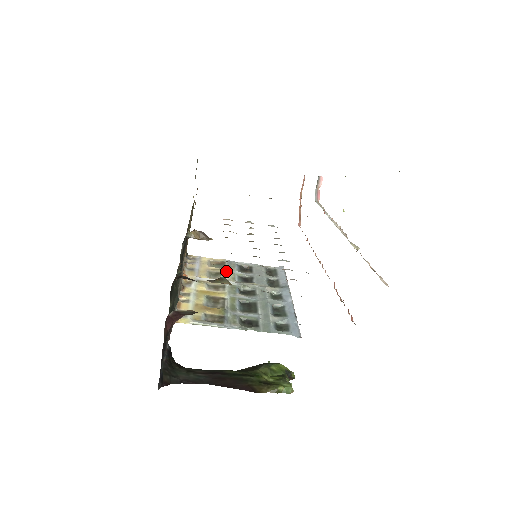
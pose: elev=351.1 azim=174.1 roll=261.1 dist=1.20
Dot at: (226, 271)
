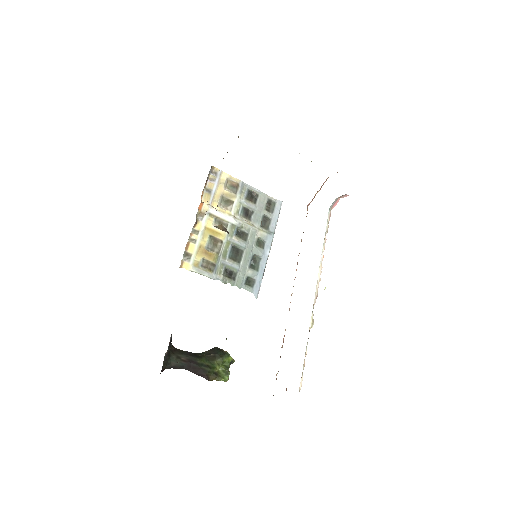
Dot at: occluded
